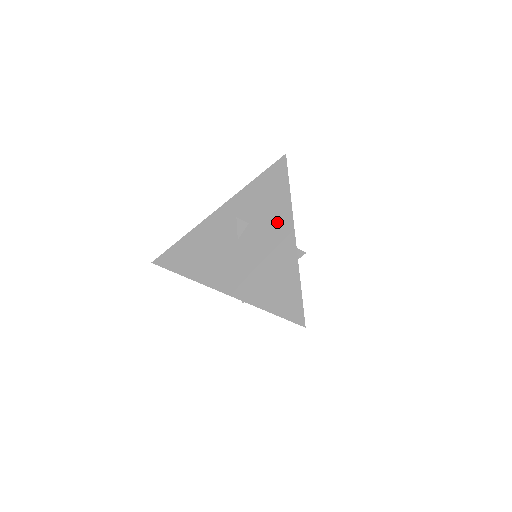
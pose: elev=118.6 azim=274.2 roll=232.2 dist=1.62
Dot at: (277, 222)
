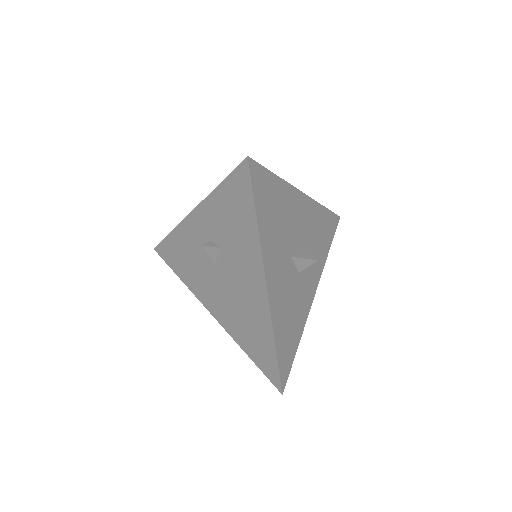
Dot at: occluded
